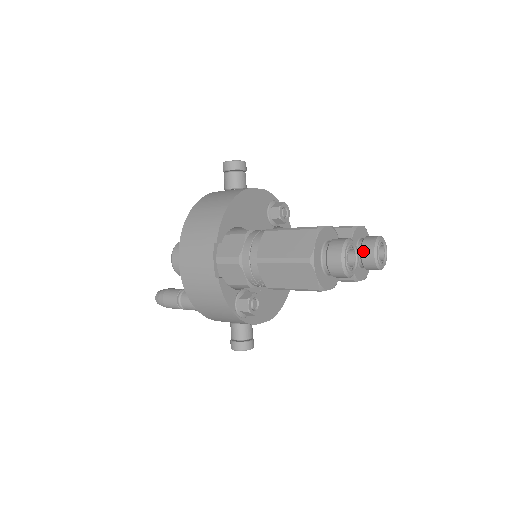
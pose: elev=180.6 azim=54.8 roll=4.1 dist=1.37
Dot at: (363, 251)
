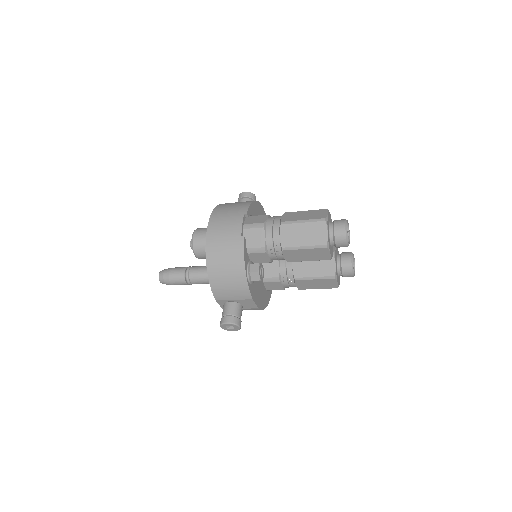
Dot at: (343, 257)
